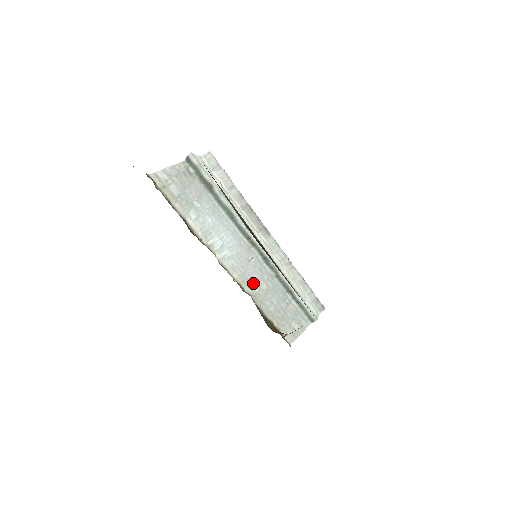
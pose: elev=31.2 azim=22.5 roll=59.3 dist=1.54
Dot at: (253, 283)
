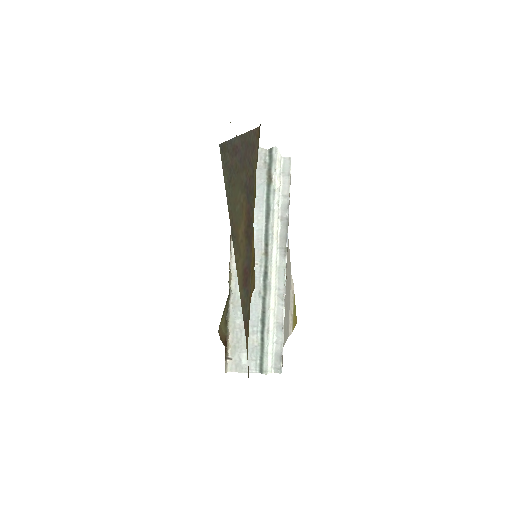
Dot at: occluded
